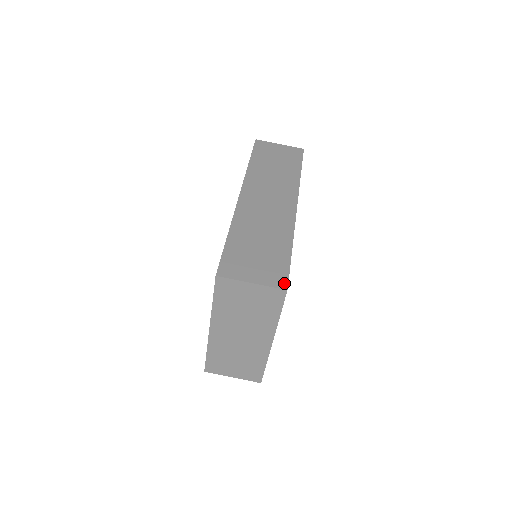
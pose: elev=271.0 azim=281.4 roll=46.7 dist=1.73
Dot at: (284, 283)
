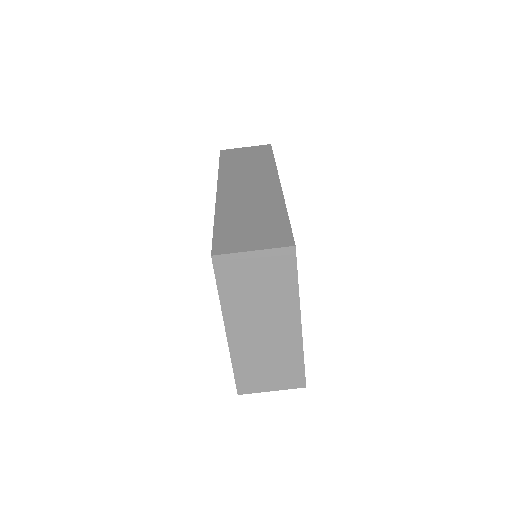
Dot at: (289, 241)
